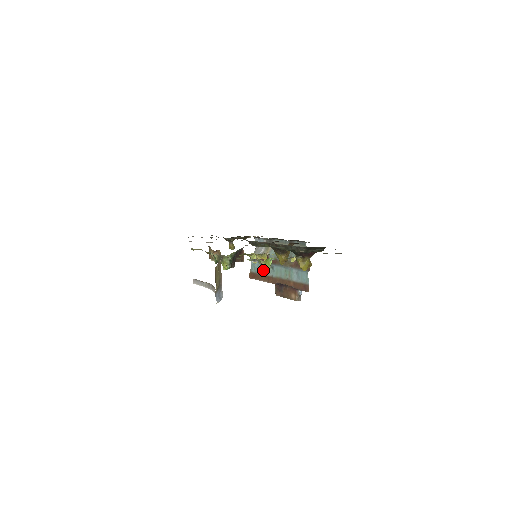
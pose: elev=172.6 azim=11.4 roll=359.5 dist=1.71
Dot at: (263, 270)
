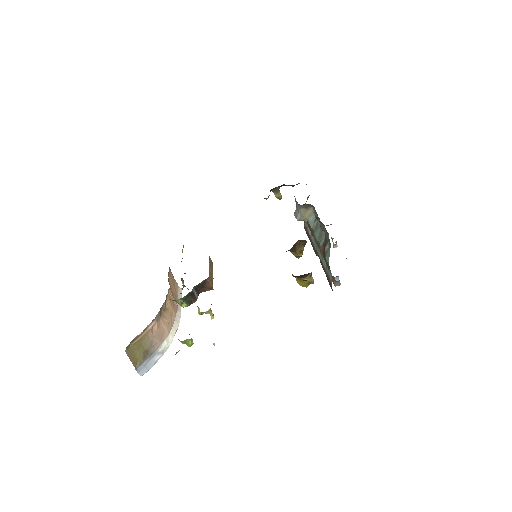
Dot at: (310, 231)
